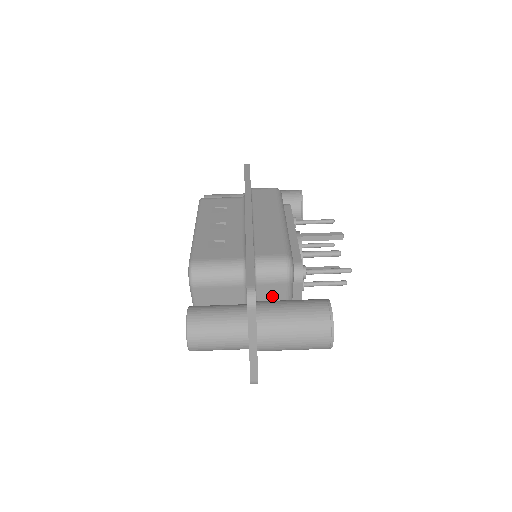
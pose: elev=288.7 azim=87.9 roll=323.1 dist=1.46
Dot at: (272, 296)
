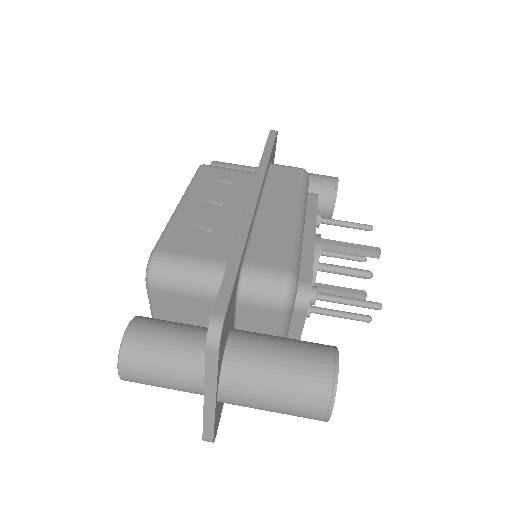
Dot at: (259, 323)
